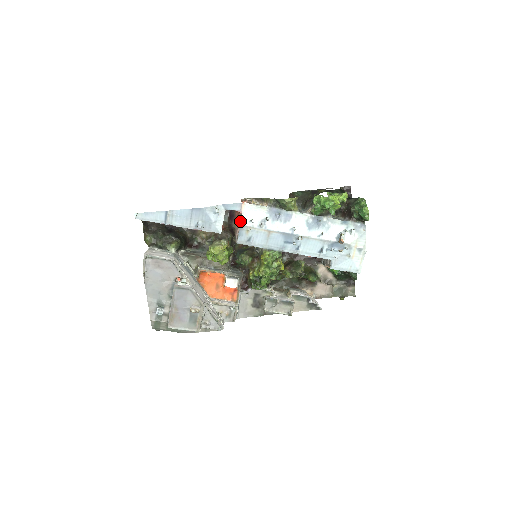
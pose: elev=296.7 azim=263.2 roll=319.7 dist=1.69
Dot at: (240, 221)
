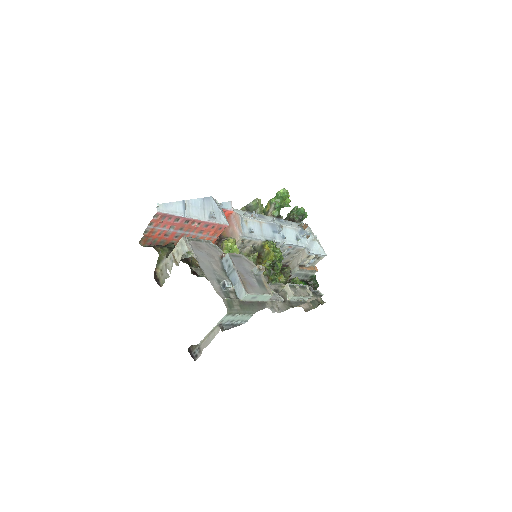
Dot at: (237, 215)
